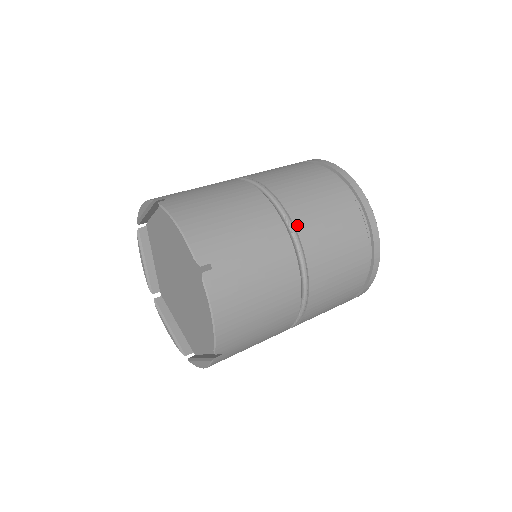
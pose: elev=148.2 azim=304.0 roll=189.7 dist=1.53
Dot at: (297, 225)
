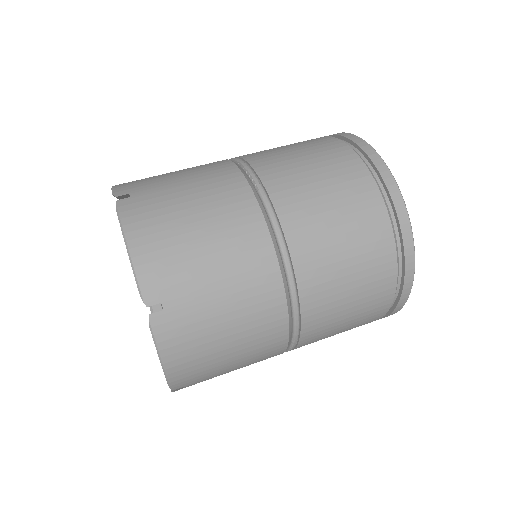
Dot at: (301, 343)
